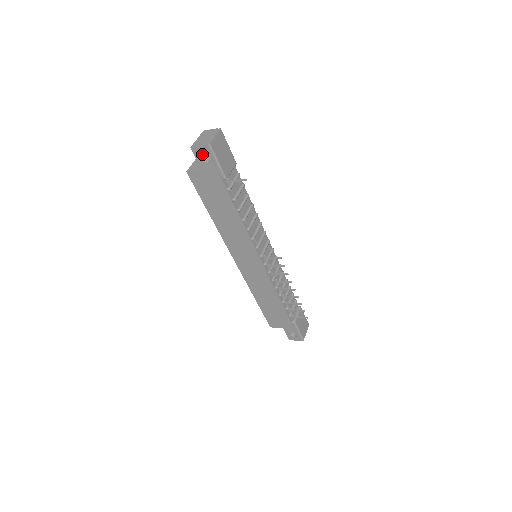
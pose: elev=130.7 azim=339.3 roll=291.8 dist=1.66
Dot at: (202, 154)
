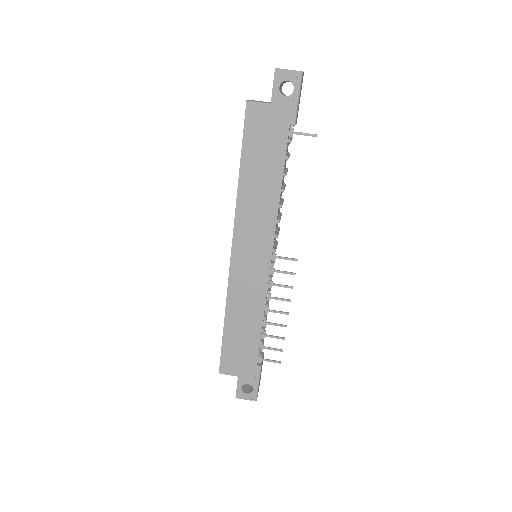
Dot at: (280, 85)
